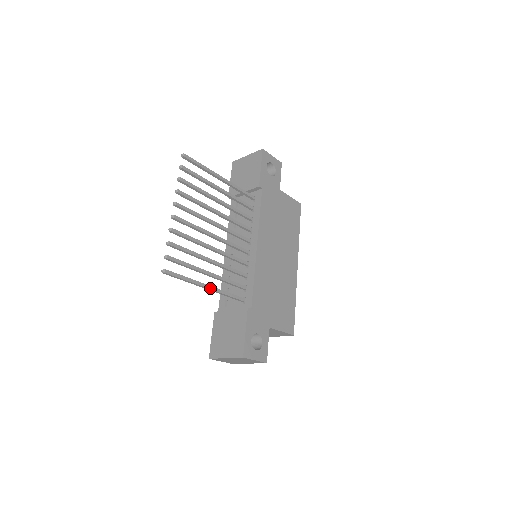
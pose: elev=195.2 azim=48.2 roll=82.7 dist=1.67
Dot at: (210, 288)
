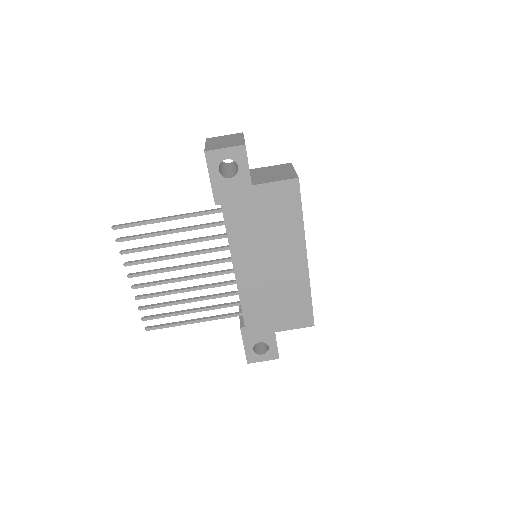
Dot at: (197, 322)
